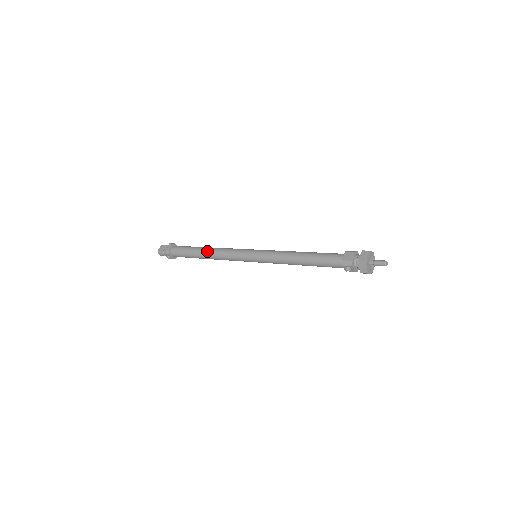
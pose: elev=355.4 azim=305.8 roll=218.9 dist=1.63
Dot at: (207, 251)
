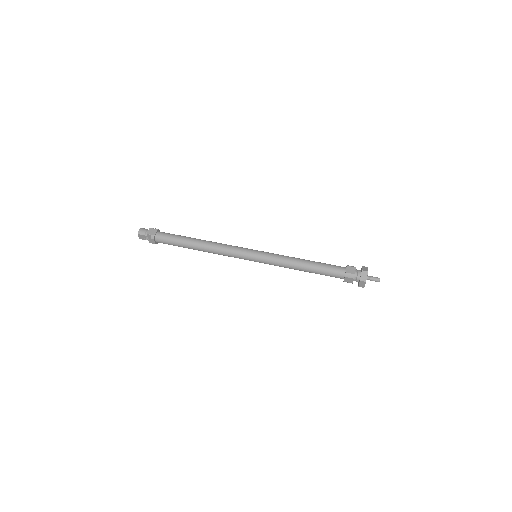
Dot at: occluded
